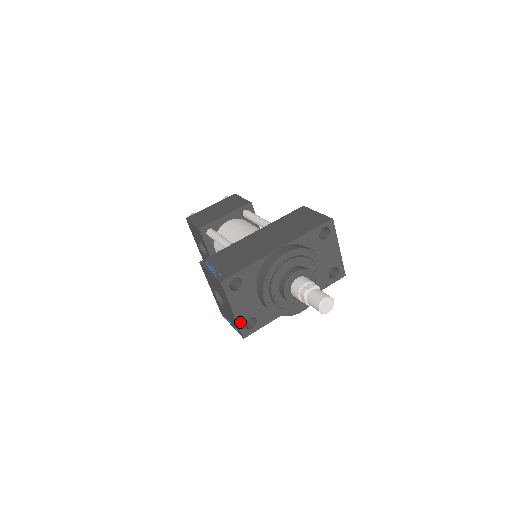
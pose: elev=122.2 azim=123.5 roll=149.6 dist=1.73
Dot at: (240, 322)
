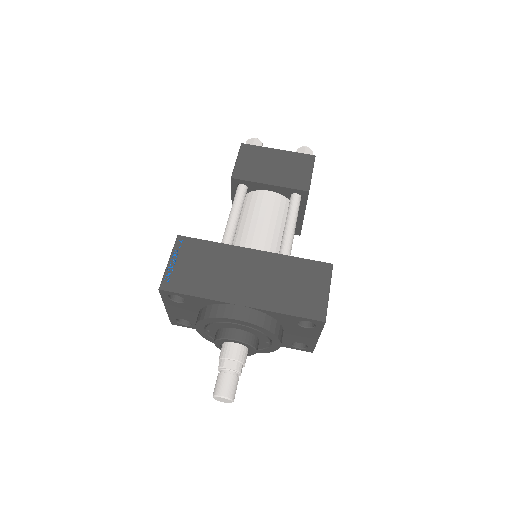
Dot at: (172, 316)
